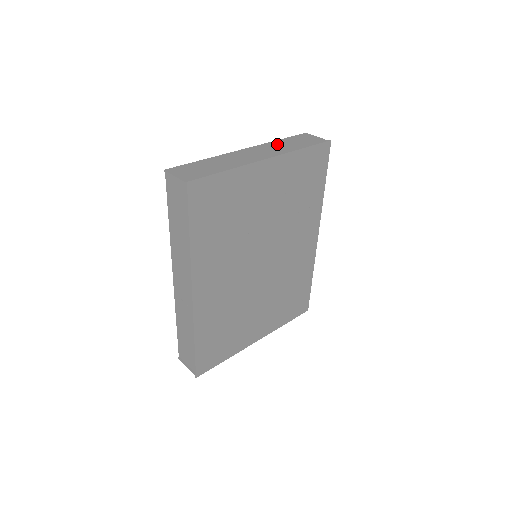
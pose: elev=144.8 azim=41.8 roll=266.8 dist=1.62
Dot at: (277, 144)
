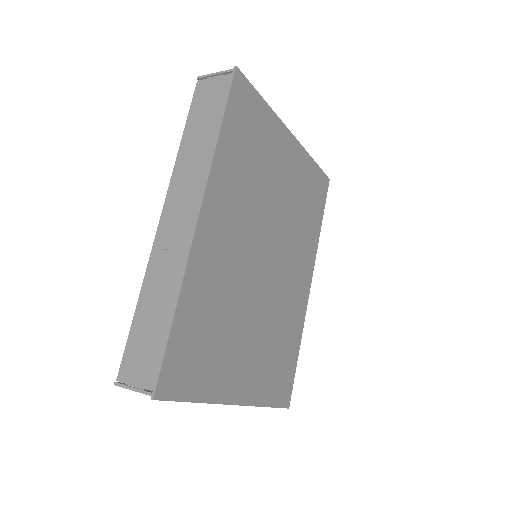
Dot at: occluded
